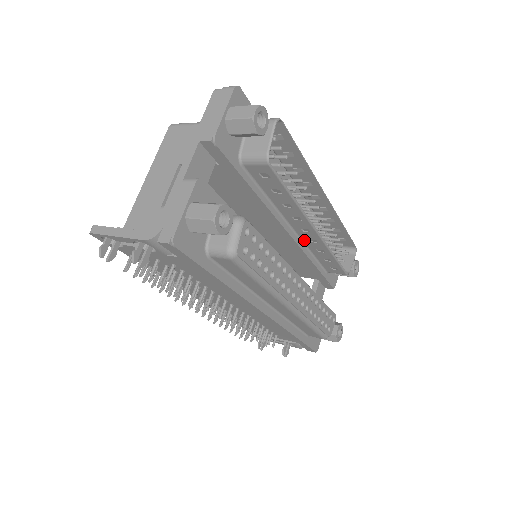
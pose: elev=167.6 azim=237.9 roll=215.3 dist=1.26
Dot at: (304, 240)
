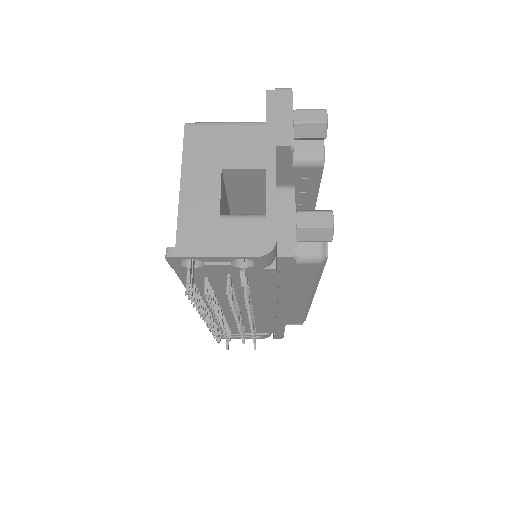
Dot at: occluded
